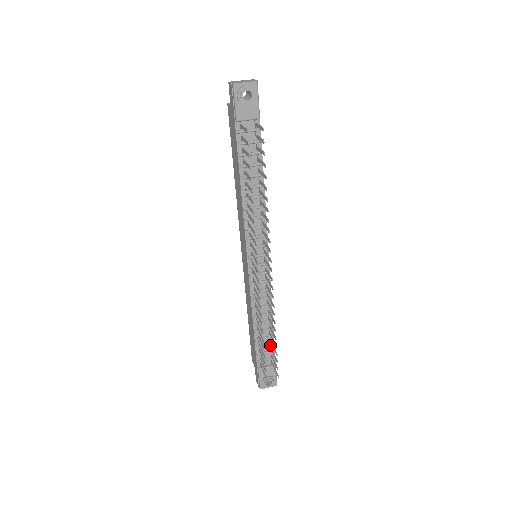
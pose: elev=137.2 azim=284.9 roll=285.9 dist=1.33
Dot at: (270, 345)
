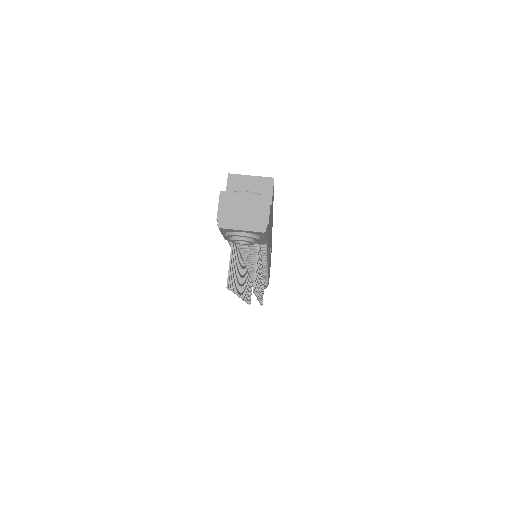
Dot at: occluded
